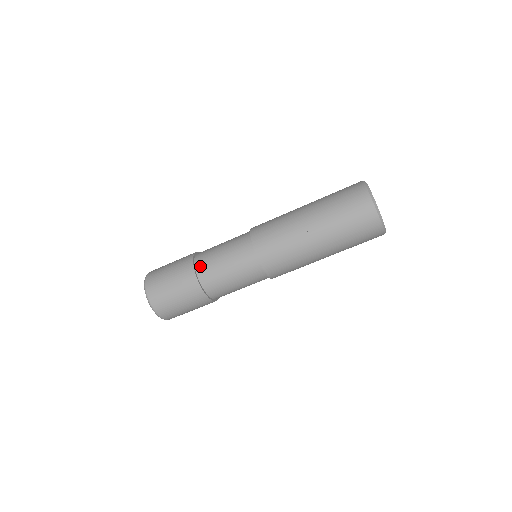
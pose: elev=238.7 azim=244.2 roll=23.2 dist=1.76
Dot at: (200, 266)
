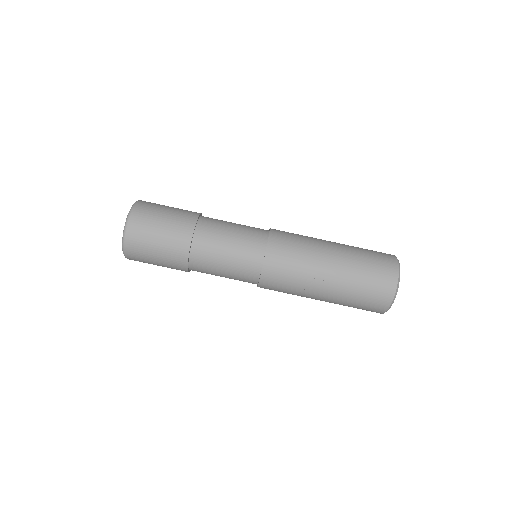
Dot at: (199, 241)
